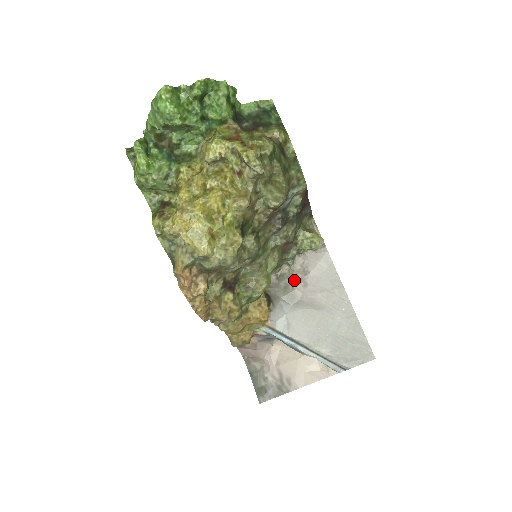
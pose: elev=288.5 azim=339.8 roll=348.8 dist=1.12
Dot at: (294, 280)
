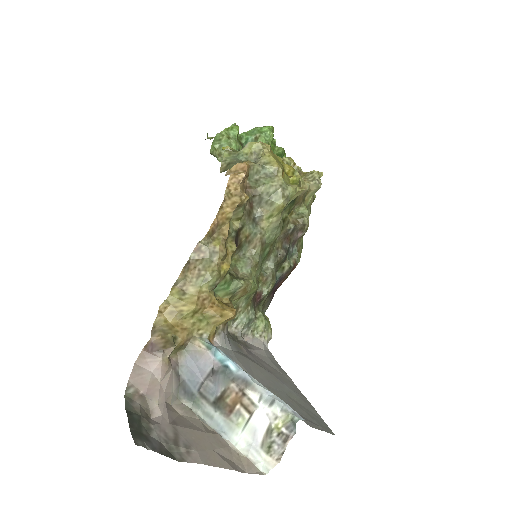
Dot at: (238, 342)
